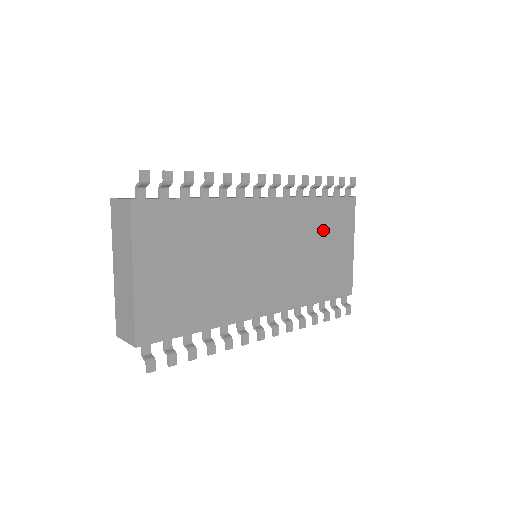
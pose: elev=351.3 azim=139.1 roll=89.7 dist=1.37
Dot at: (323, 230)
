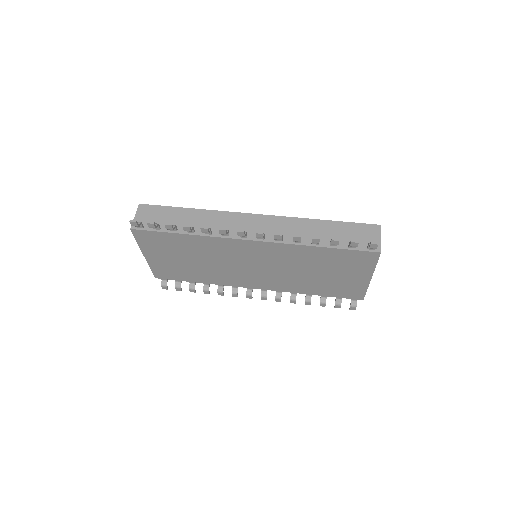
Dot at: (325, 264)
